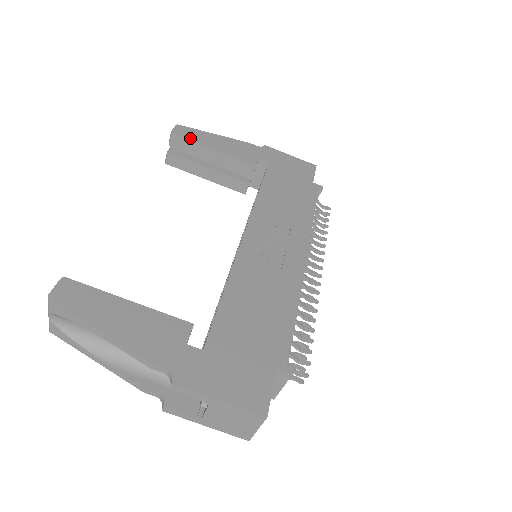
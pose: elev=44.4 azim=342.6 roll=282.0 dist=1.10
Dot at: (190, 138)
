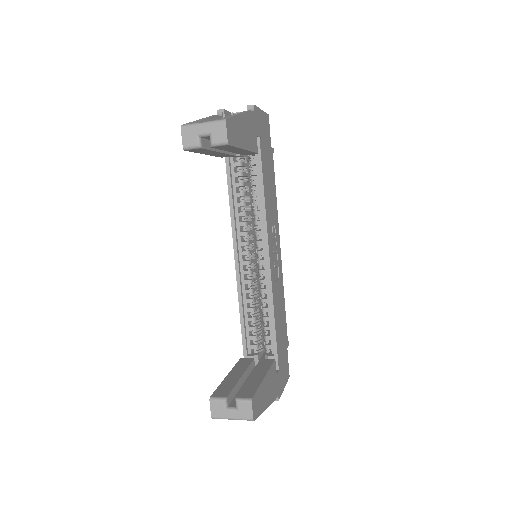
Dot at: (236, 142)
